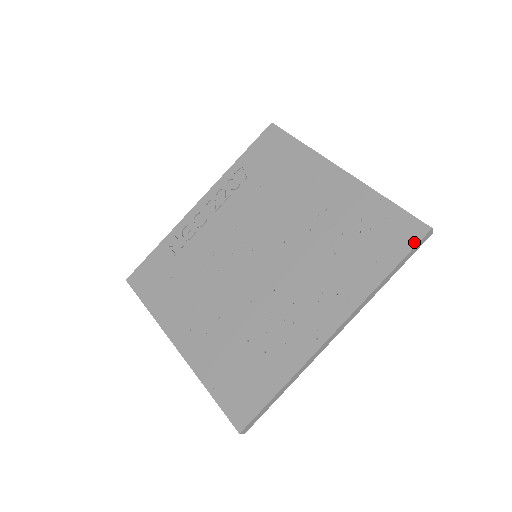
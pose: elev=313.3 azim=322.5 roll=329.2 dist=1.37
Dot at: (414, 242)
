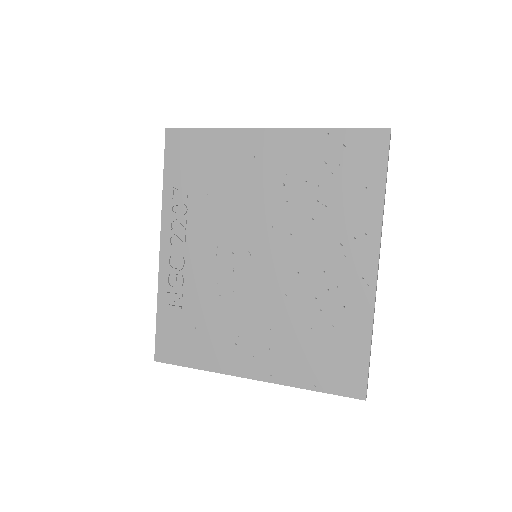
Dot at: (385, 151)
